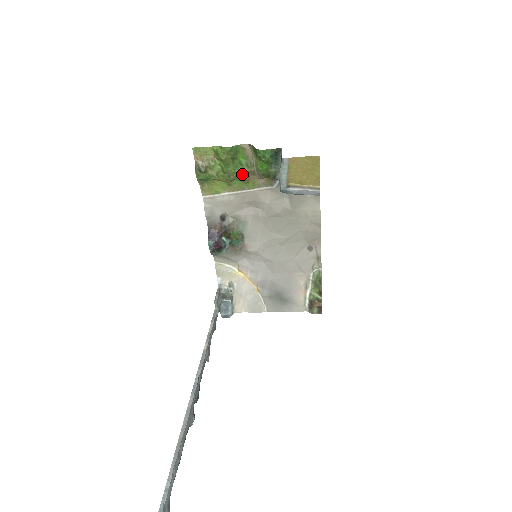
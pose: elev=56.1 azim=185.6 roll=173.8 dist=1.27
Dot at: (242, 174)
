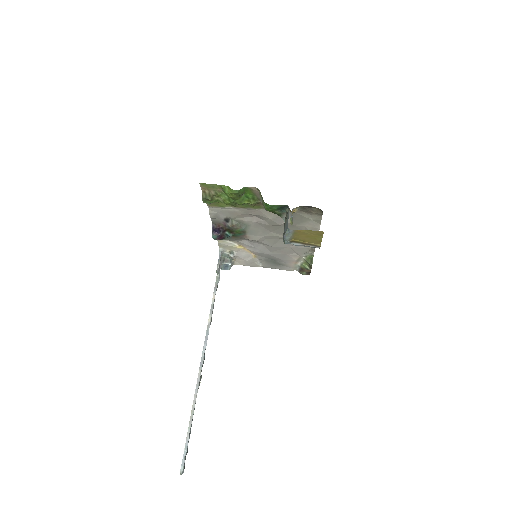
Dot at: (248, 203)
